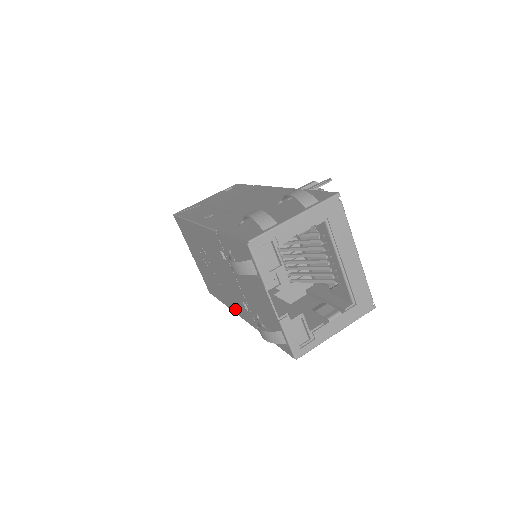
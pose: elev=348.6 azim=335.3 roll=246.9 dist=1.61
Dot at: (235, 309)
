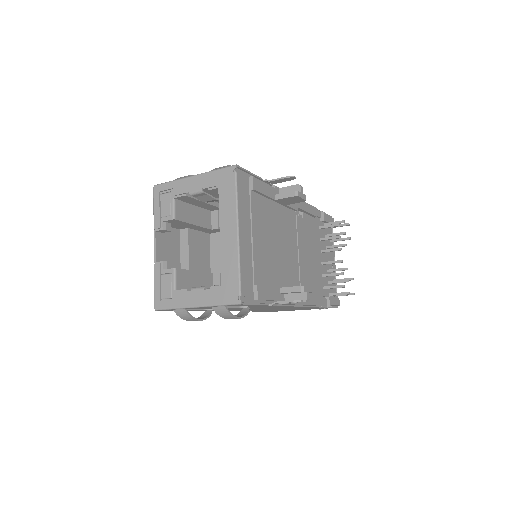
Dot at: occluded
